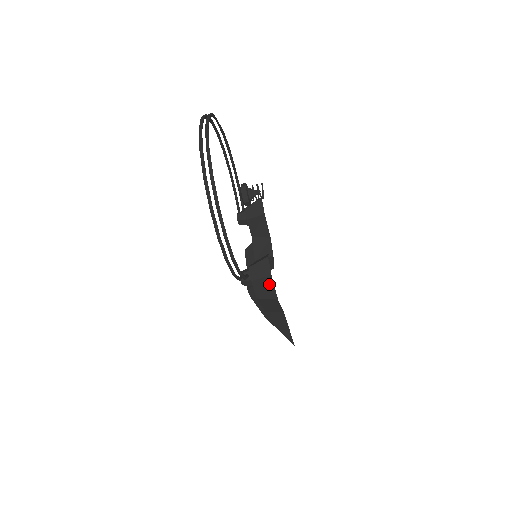
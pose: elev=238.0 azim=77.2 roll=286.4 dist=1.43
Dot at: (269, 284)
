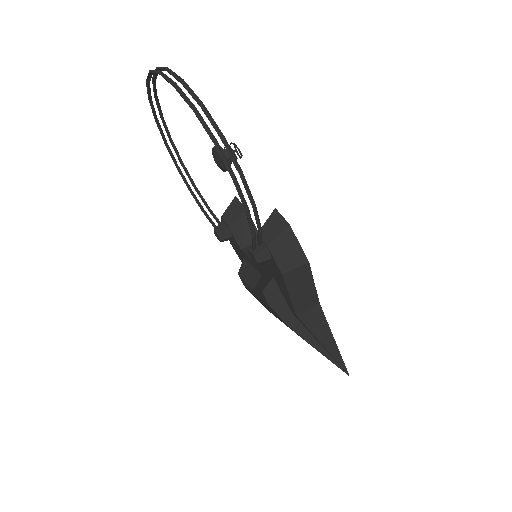
Dot at: (291, 241)
